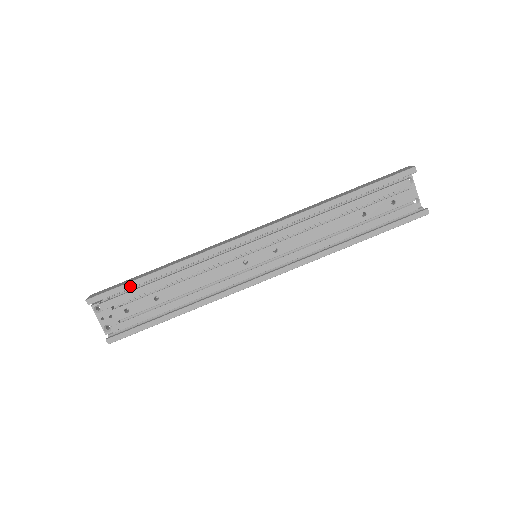
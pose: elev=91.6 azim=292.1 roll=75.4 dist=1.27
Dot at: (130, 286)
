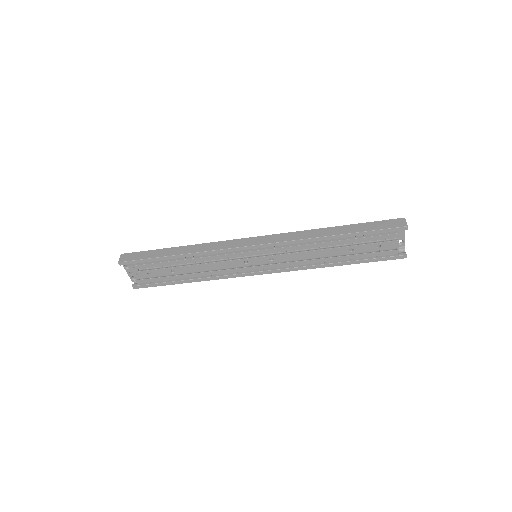
Dot at: (153, 260)
